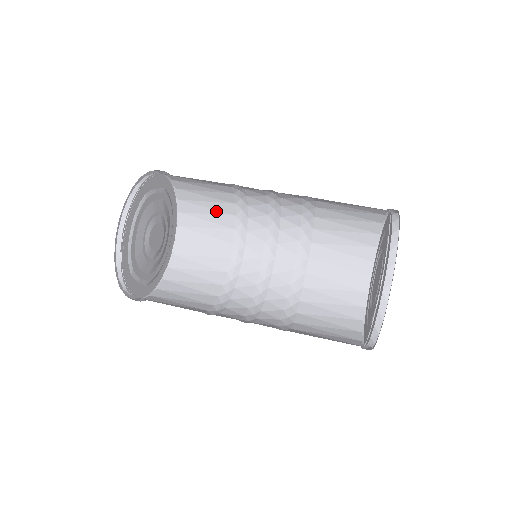
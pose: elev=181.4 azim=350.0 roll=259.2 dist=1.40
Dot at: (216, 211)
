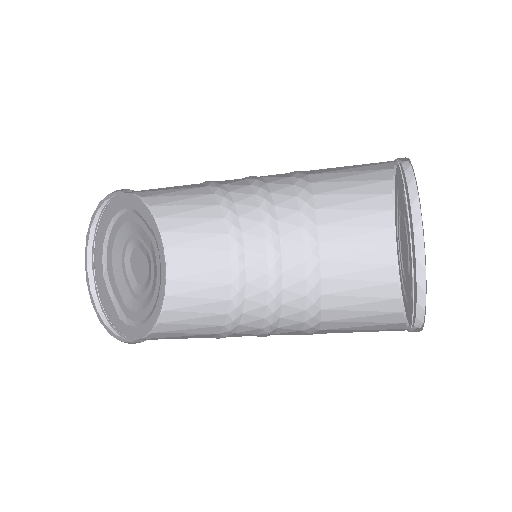
Dot at: (209, 267)
